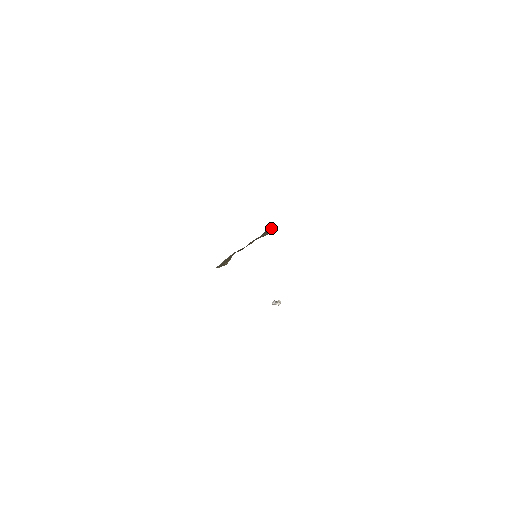
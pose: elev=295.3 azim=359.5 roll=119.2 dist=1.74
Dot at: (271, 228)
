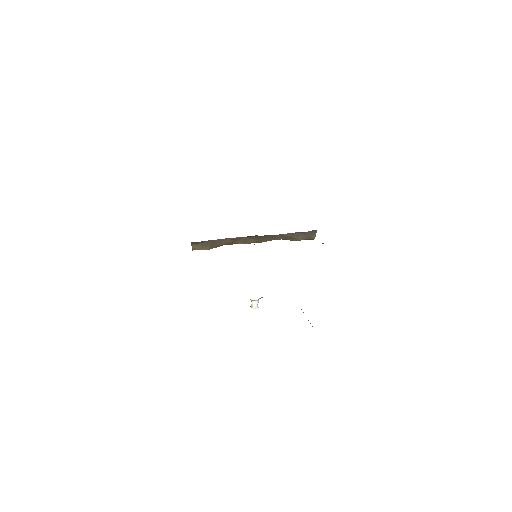
Dot at: (314, 233)
